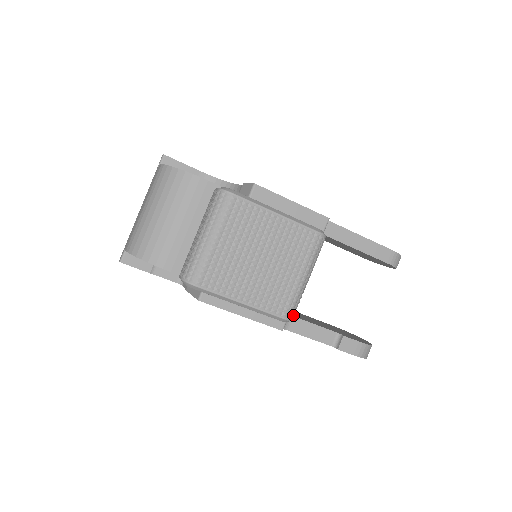
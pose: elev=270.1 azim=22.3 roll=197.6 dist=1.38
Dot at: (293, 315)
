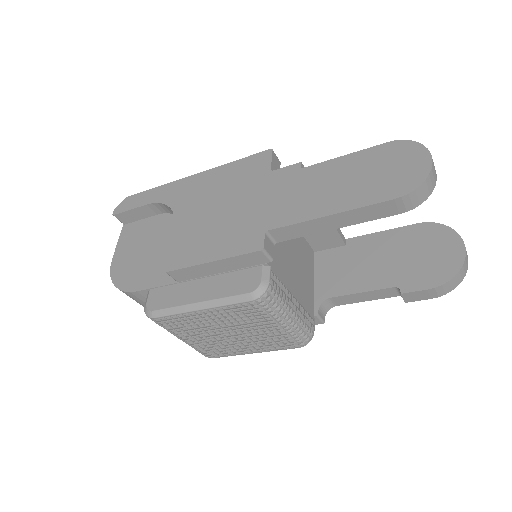
Dot at: (308, 338)
